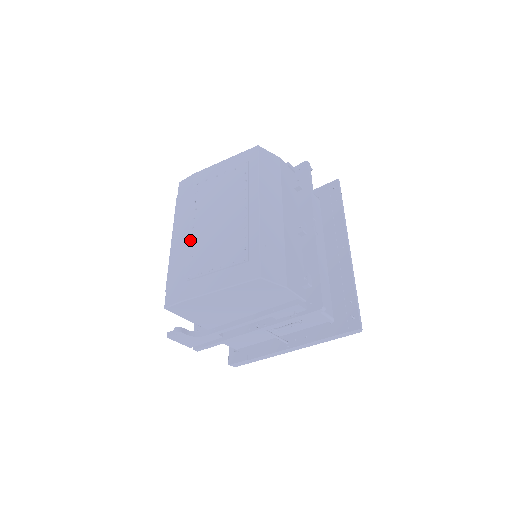
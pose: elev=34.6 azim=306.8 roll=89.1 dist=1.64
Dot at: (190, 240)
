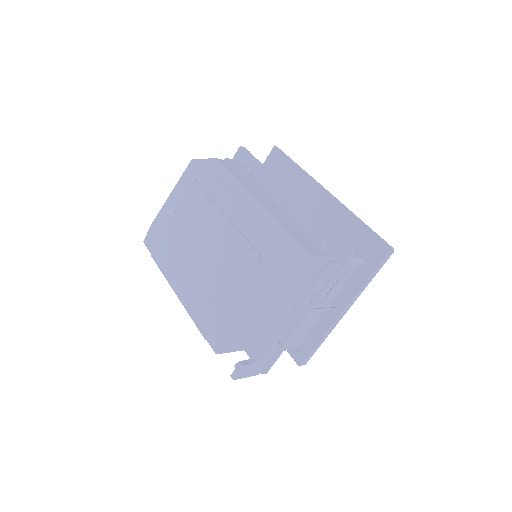
Dot at: (194, 280)
